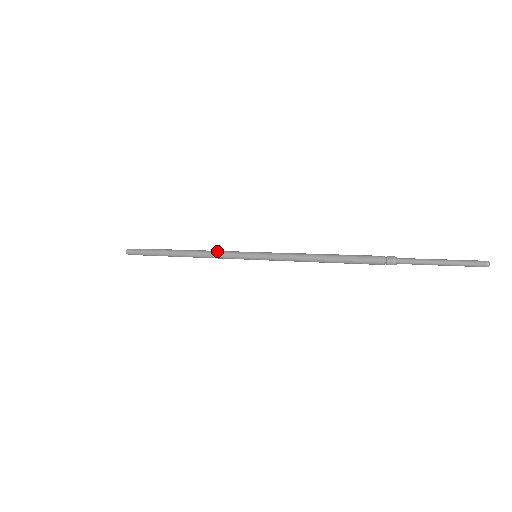
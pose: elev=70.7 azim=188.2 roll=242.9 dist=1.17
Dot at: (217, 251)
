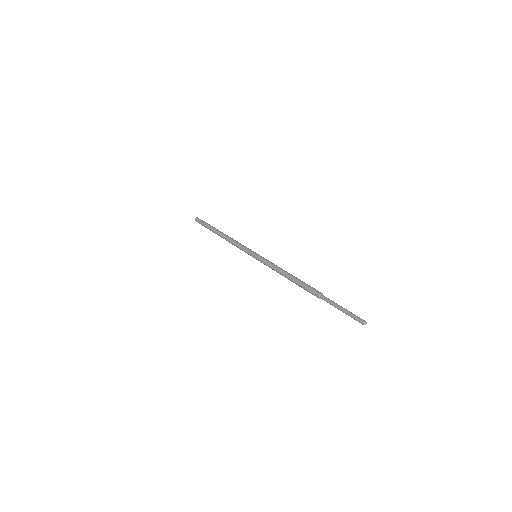
Dot at: (236, 245)
